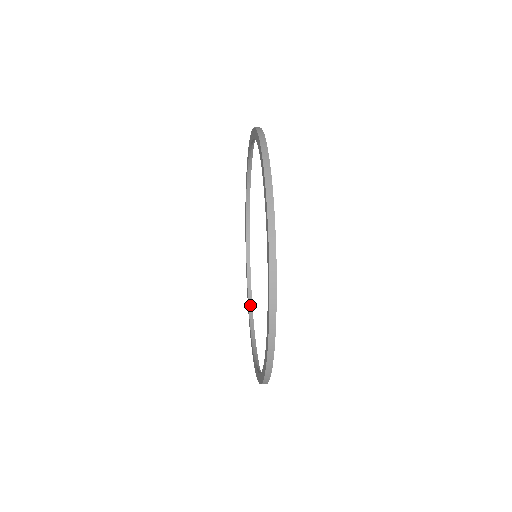
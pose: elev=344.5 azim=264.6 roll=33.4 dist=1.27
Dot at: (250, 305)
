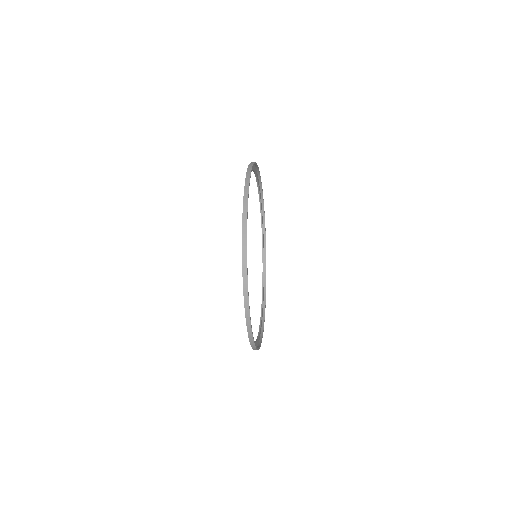
Dot at: (264, 300)
